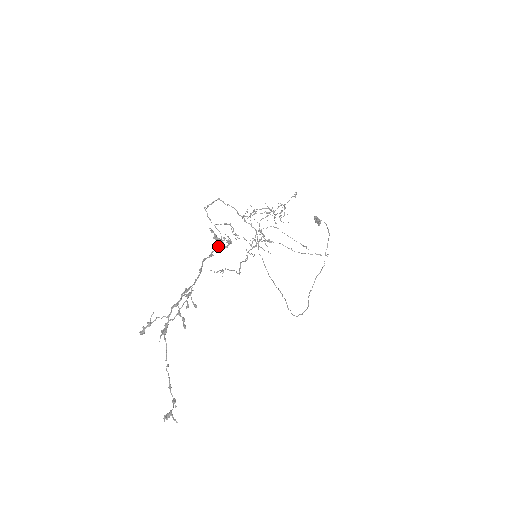
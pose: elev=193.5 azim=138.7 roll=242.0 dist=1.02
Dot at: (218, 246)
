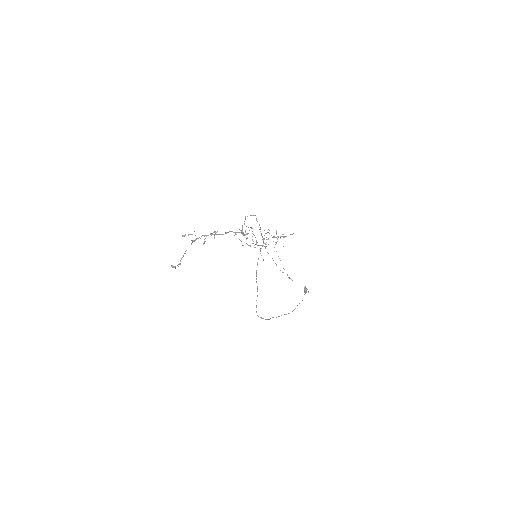
Dot at: (241, 232)
